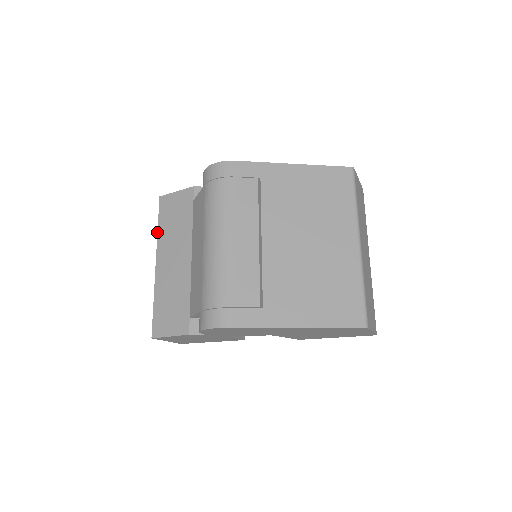
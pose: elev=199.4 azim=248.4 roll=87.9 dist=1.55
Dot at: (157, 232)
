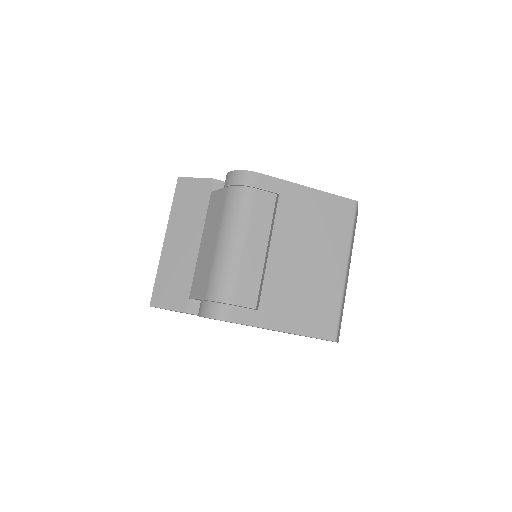
Dot at: occluded
